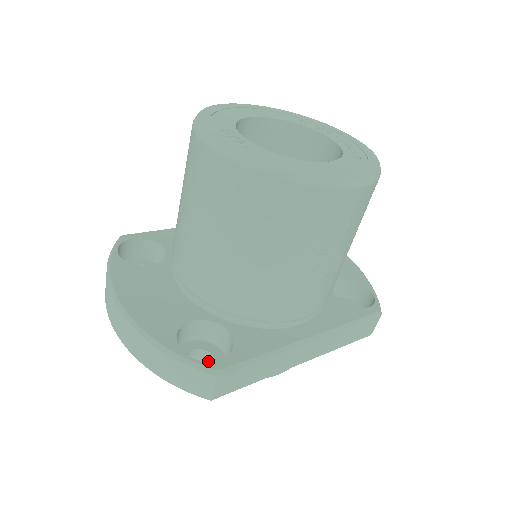
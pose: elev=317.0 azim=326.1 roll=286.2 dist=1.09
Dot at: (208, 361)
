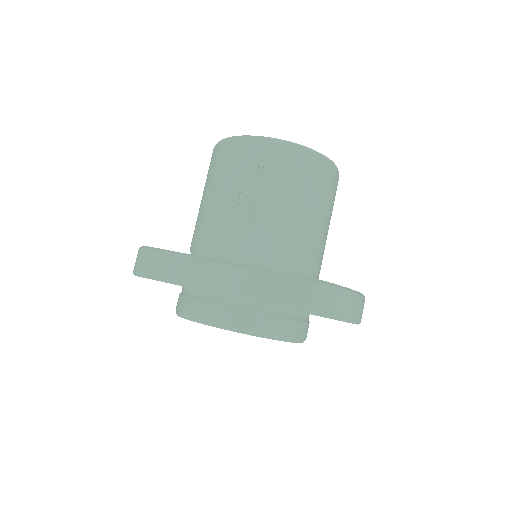
Dot at: (178, 302)
